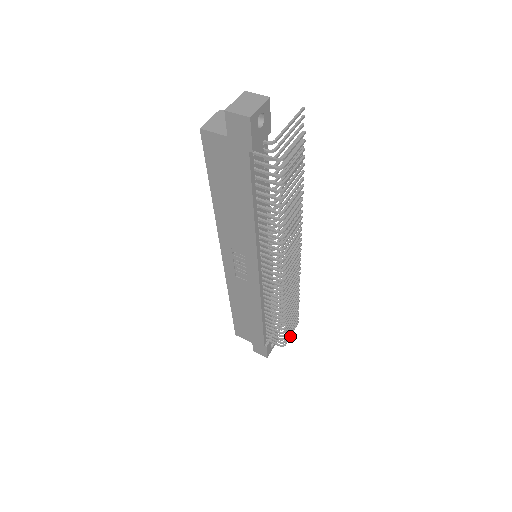
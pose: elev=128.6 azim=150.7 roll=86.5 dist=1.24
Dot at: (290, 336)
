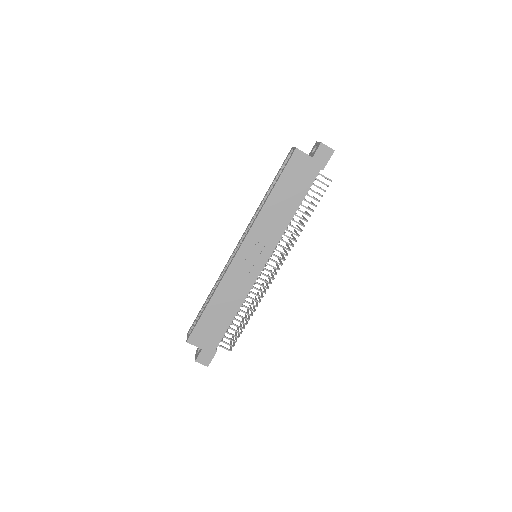
Dot at: occluded
